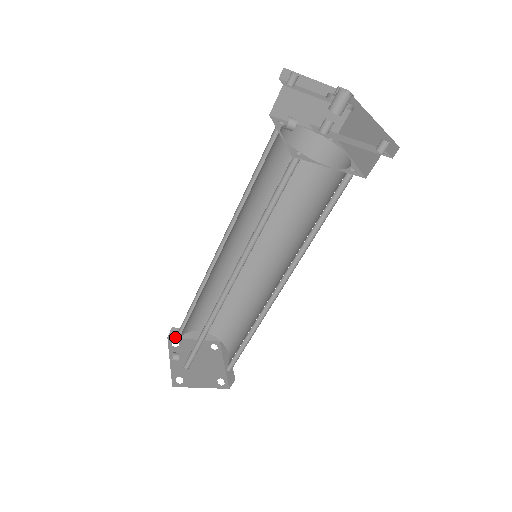
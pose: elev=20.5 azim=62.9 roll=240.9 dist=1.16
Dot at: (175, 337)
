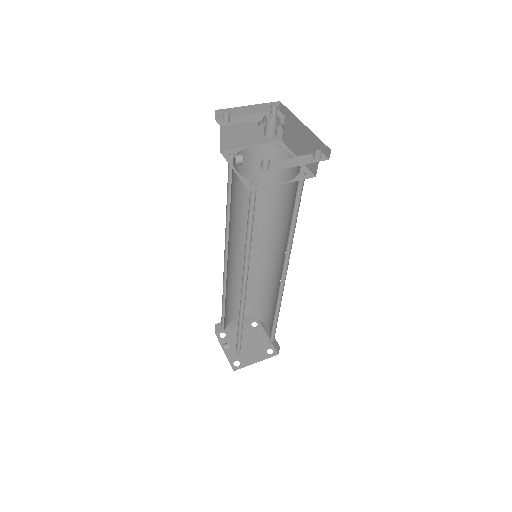
Dot at: (220, 330)
